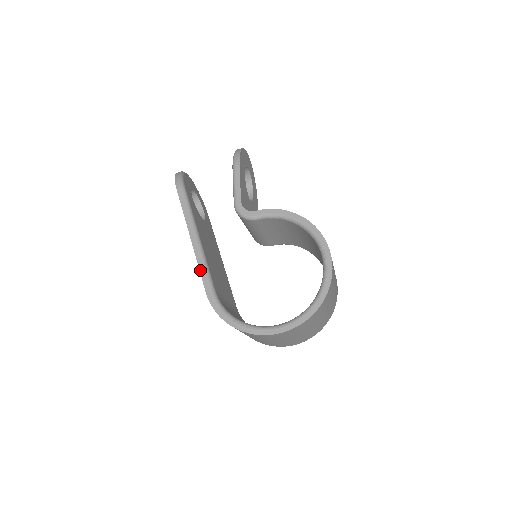
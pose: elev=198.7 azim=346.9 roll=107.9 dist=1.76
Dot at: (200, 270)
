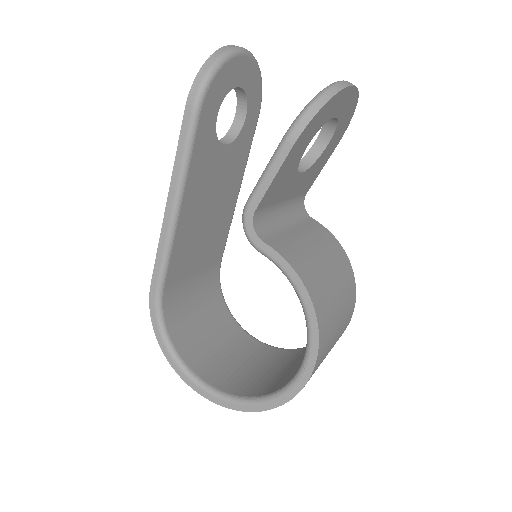
Dot at: (157, 253)
